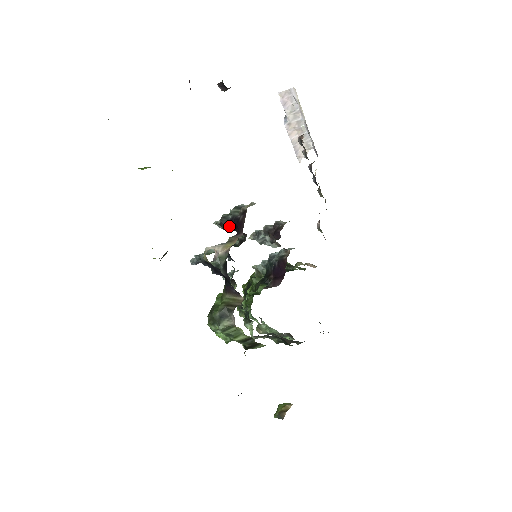
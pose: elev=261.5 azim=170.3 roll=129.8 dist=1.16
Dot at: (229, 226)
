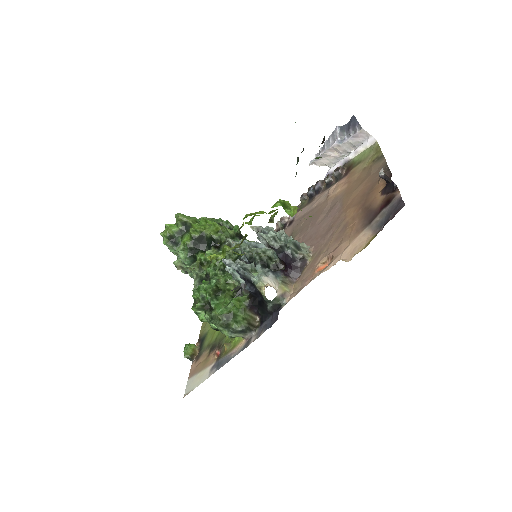
Dot at: (280, 256)
